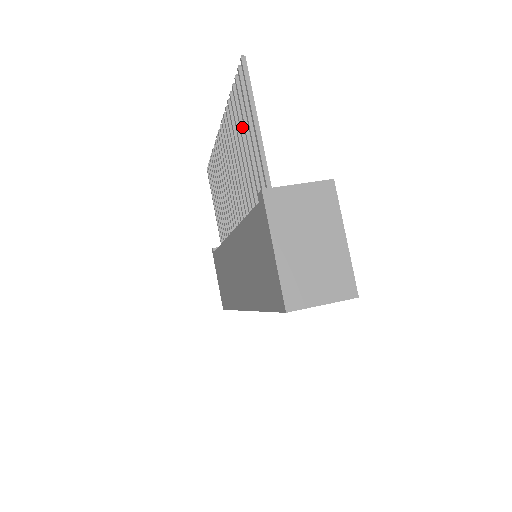
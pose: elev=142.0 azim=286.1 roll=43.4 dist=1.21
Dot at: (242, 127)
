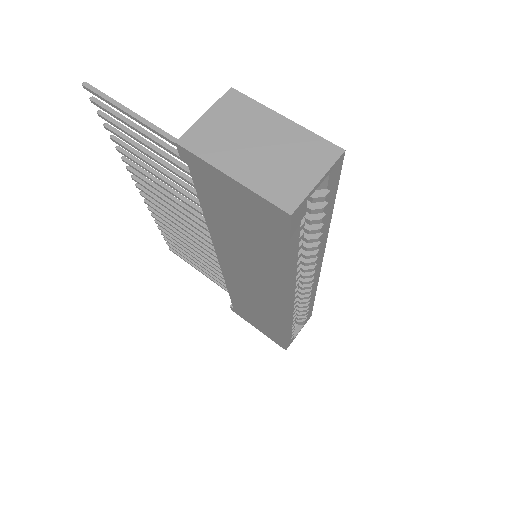
Dot at: (137, 146)
